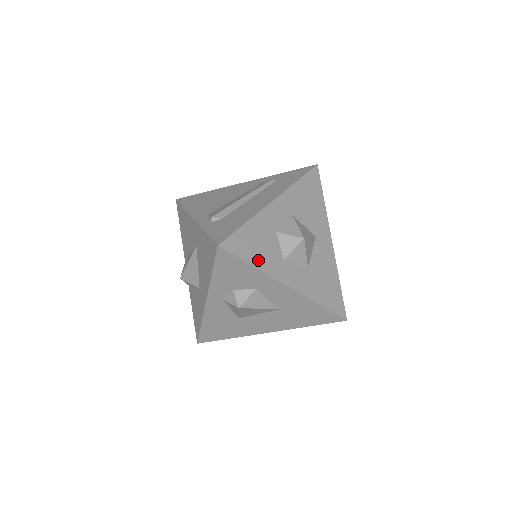
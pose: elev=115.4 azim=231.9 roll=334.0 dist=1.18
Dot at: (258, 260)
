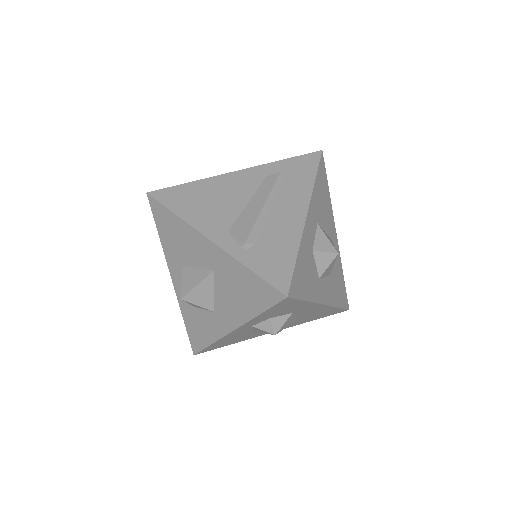
Dot at: (308, 292)
